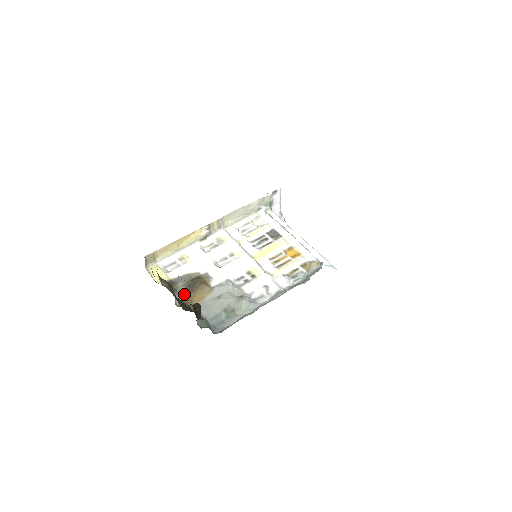
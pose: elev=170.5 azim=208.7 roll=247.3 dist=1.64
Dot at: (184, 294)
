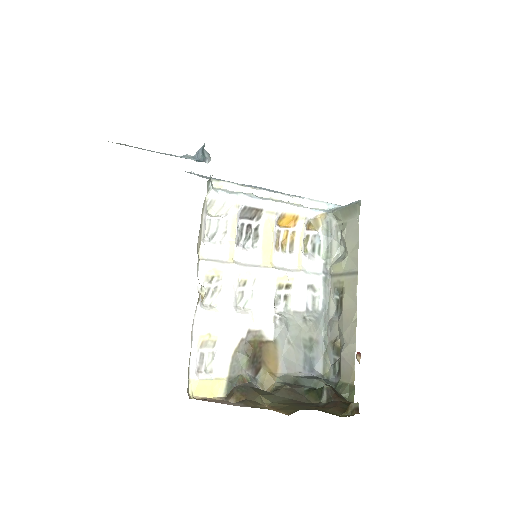
Dot at: (255, 375)
